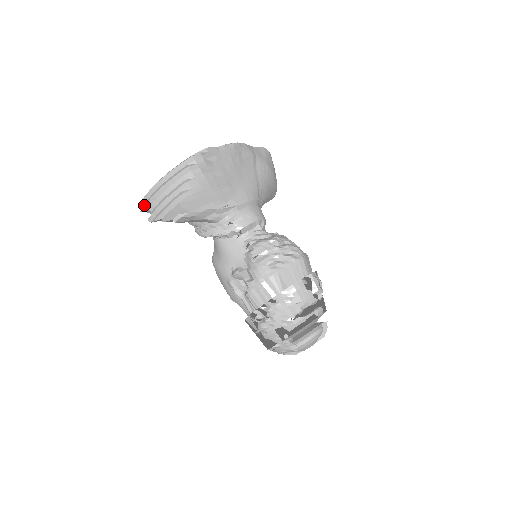
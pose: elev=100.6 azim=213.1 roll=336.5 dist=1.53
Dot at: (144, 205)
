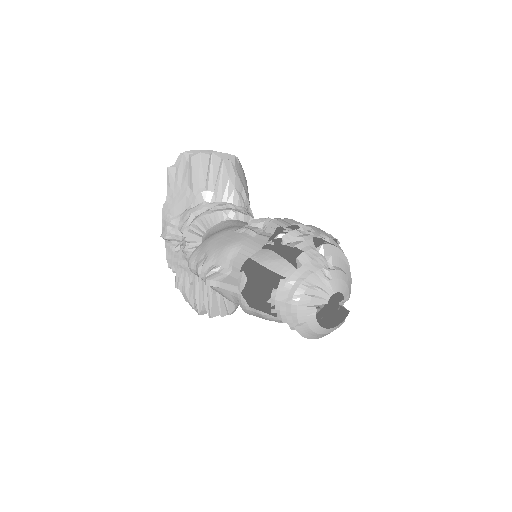
Dot at: (192, 150)
